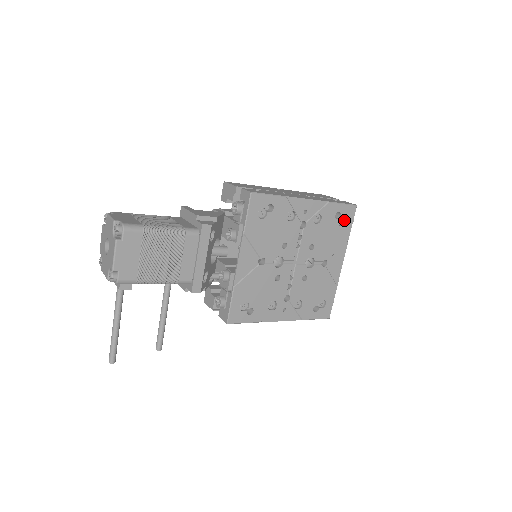
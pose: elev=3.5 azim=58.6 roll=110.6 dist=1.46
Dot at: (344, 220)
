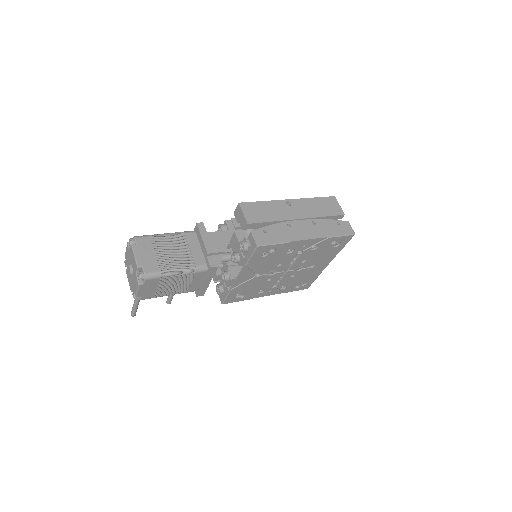
Dot at: (340, 242)
